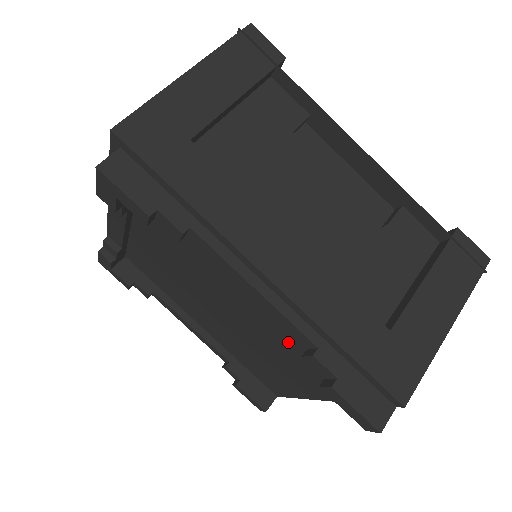
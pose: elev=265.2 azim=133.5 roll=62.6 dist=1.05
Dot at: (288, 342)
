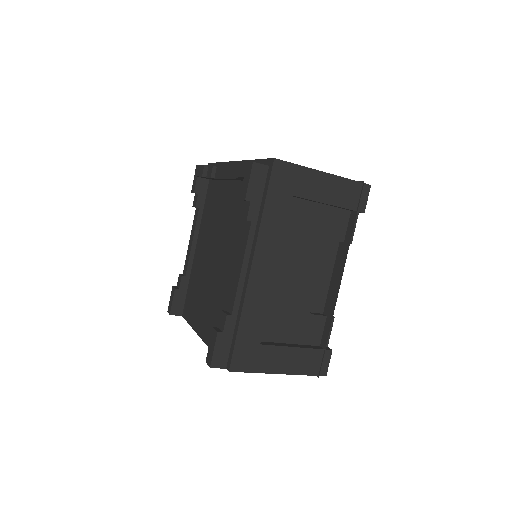
Dot at: (223, 301)
